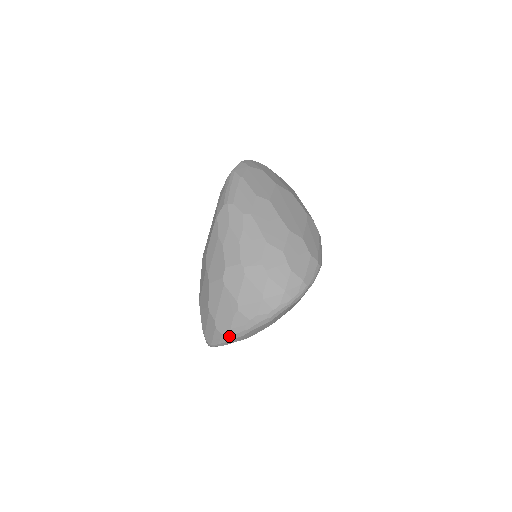
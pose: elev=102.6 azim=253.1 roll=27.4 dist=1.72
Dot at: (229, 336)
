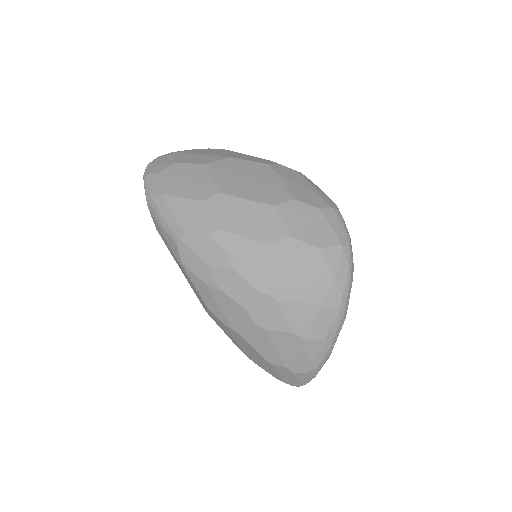
Dot at: (315, 369)
